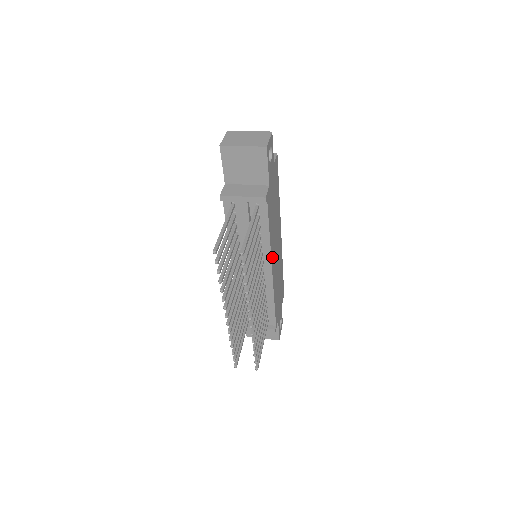
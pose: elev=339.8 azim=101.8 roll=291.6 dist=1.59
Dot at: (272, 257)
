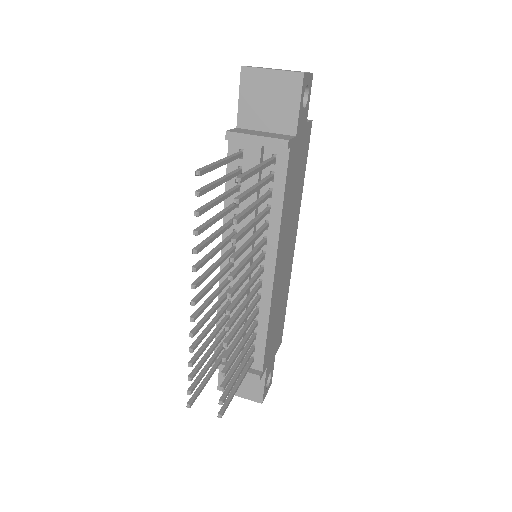
Dot at: (278, 252)
